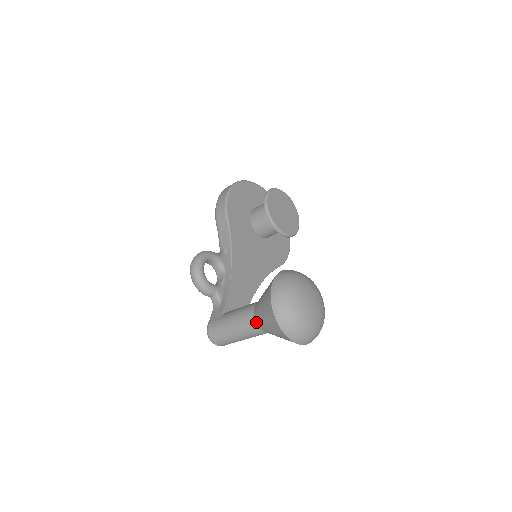
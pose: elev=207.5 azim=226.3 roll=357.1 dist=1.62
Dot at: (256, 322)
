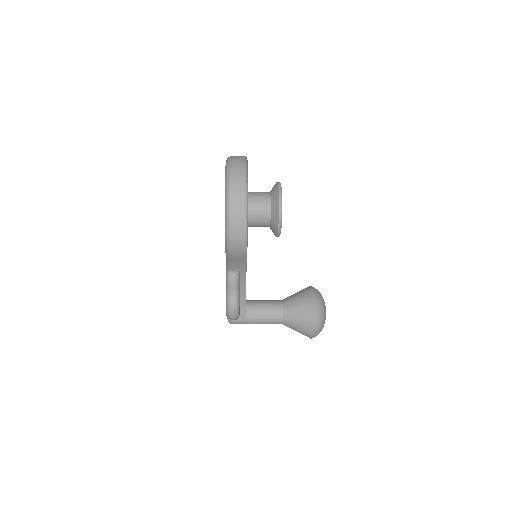
Dot at: occluded
